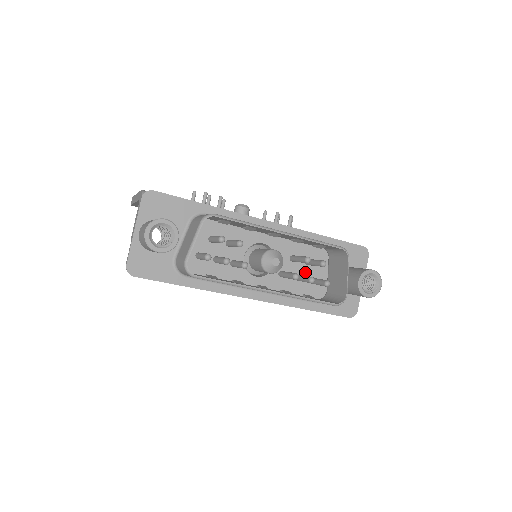
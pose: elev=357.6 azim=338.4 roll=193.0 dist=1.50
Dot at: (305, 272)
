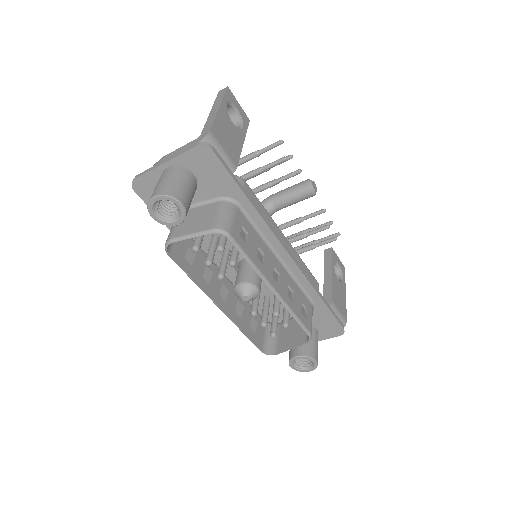
Dot at: occluded
